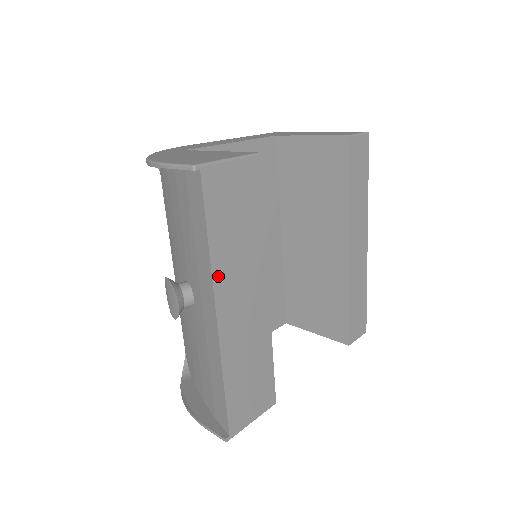
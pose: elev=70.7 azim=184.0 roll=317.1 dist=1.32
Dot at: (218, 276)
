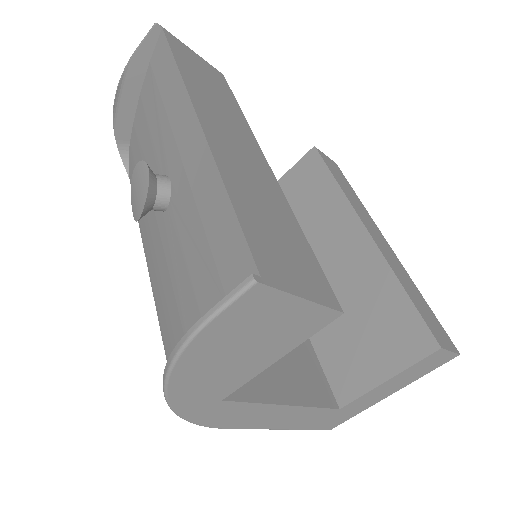
Dot at: (194, 94)
